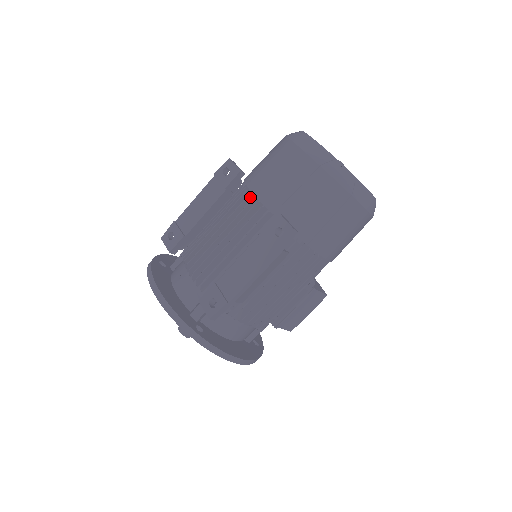
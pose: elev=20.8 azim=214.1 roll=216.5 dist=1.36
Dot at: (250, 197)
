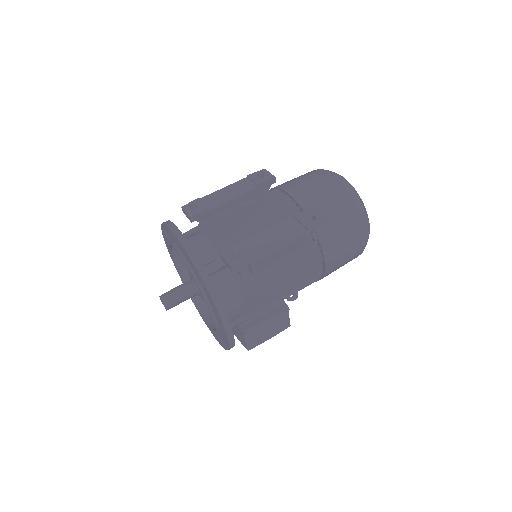
Dot at: (281, 195)
